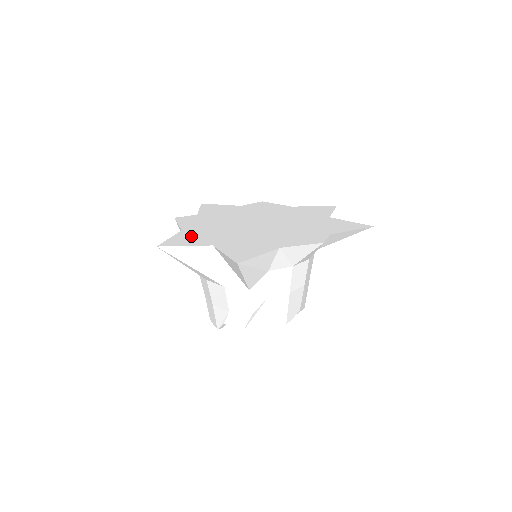
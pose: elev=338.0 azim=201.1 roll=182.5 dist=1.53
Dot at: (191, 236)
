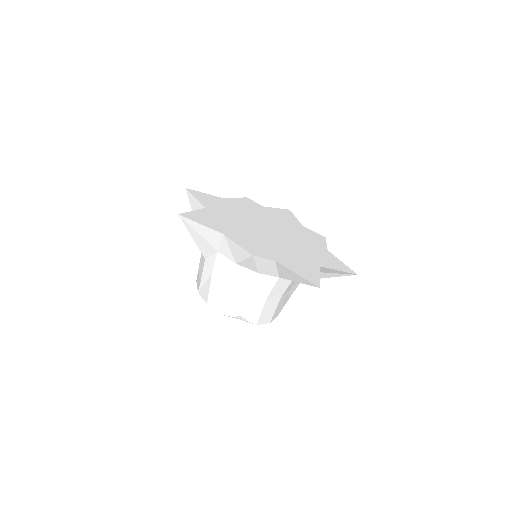
Dot at: (215, 201)
